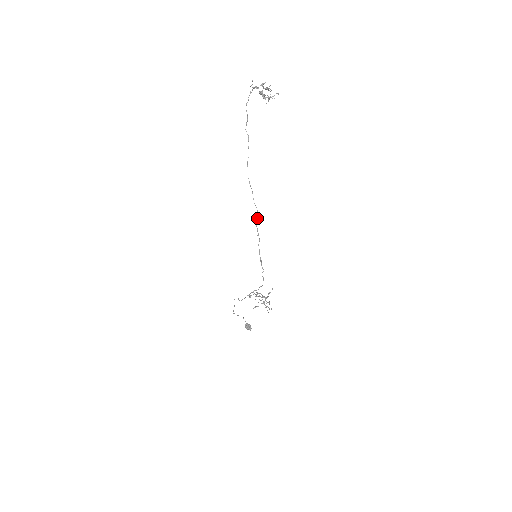
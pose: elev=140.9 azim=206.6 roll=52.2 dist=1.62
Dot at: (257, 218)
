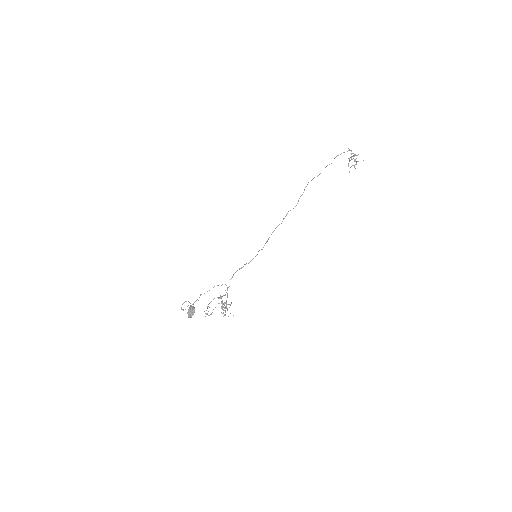
Dot at: occluded
